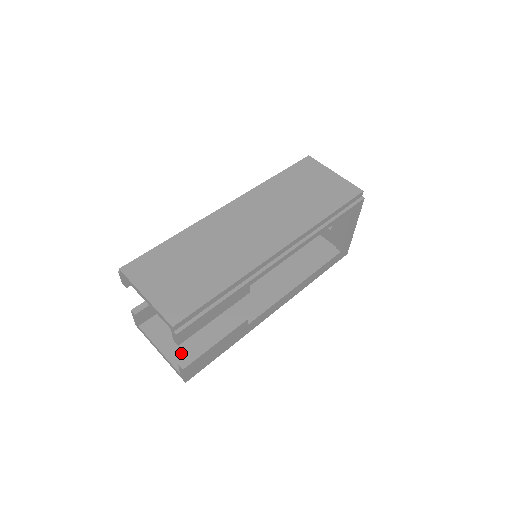
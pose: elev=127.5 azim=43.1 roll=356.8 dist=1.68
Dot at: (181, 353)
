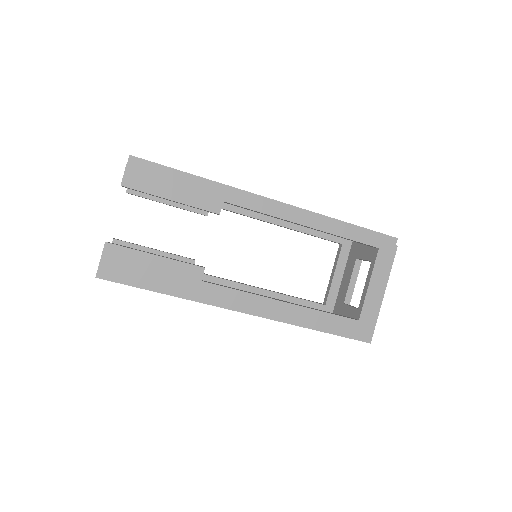
Dot at: occluded
